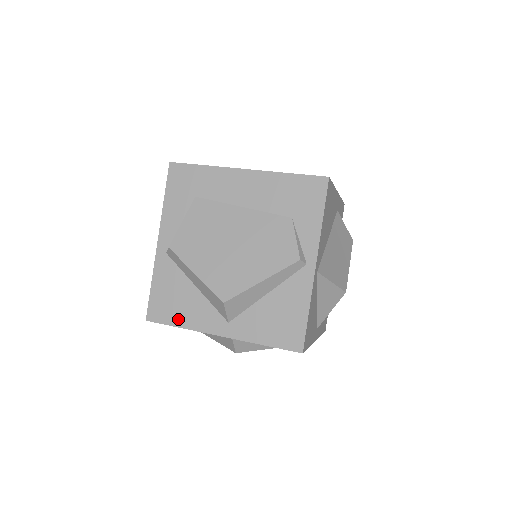
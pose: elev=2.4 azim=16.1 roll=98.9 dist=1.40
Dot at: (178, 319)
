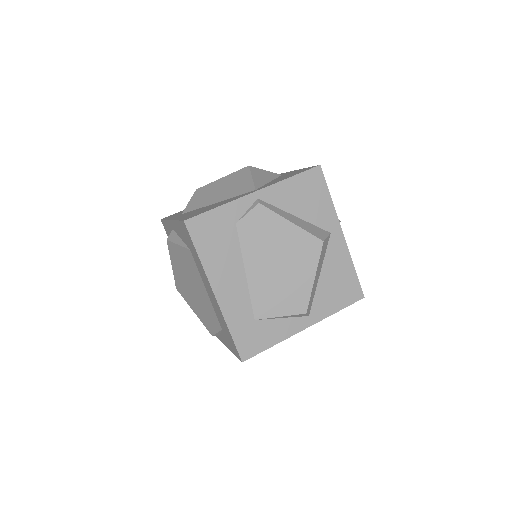
Dot at: occluded
